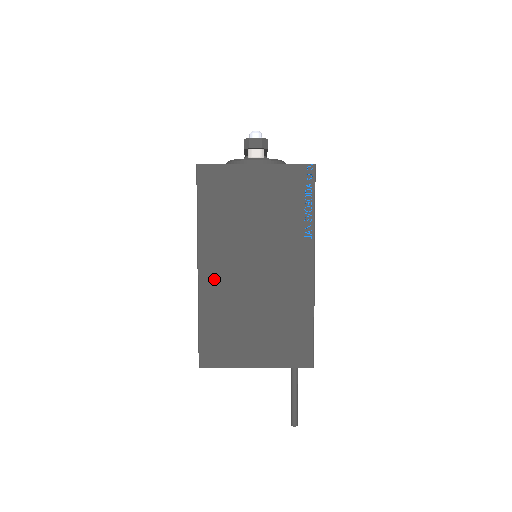
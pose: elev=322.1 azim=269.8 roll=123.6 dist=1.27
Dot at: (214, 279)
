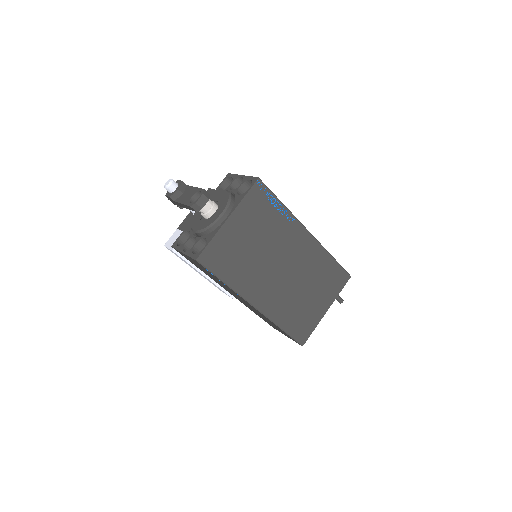
Dot at: (268, 302)
